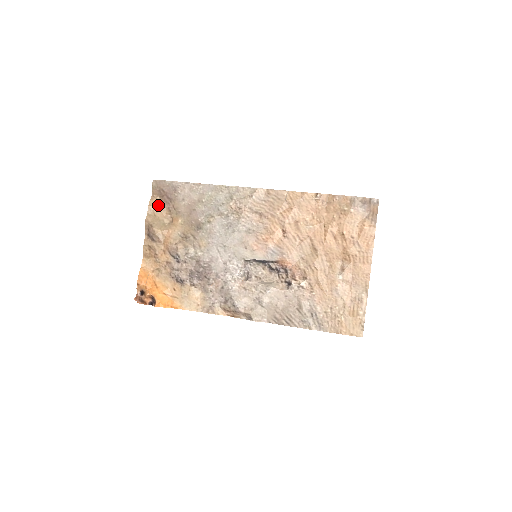
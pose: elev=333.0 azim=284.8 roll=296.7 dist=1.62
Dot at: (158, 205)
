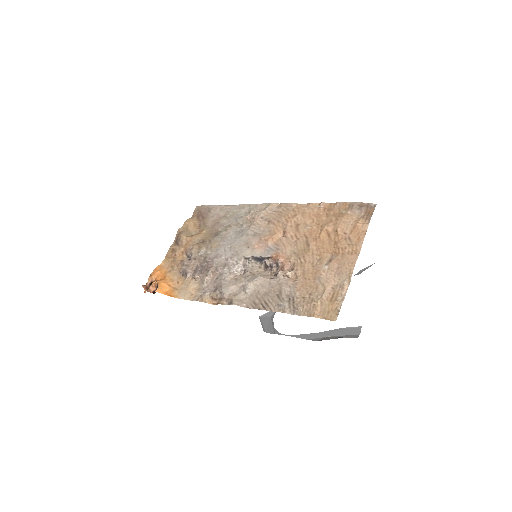
Dot at: (193, 222)
